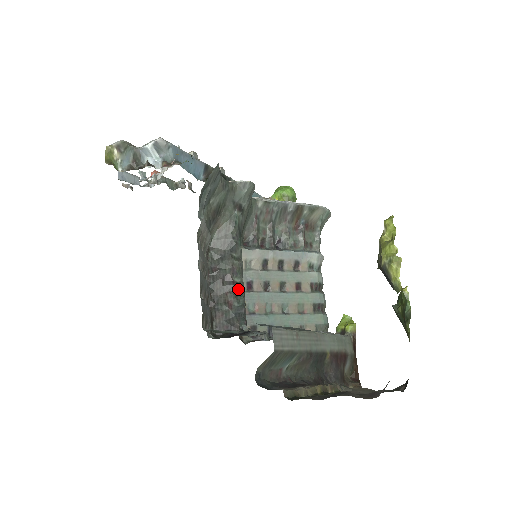
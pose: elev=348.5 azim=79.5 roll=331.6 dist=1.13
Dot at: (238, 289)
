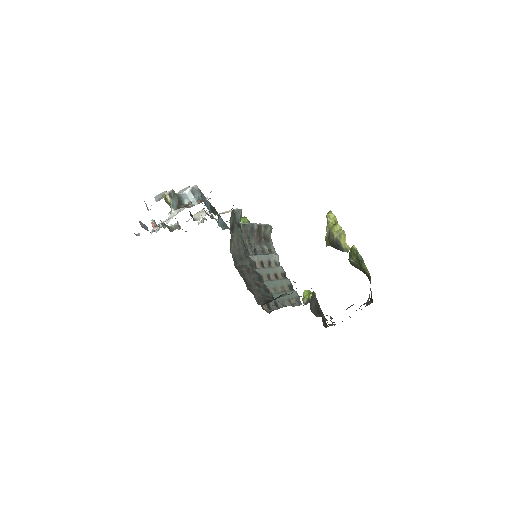
Dot at: (258, 276)
